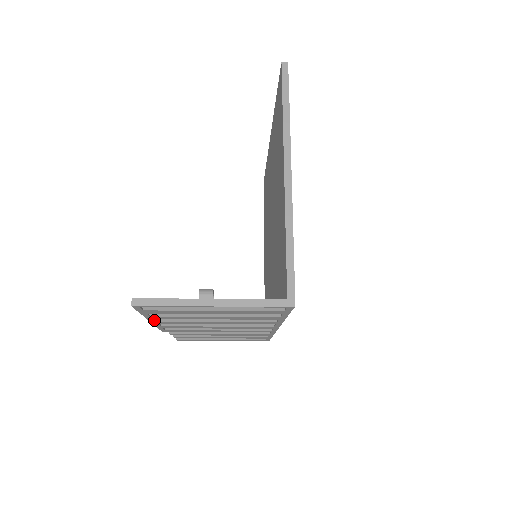
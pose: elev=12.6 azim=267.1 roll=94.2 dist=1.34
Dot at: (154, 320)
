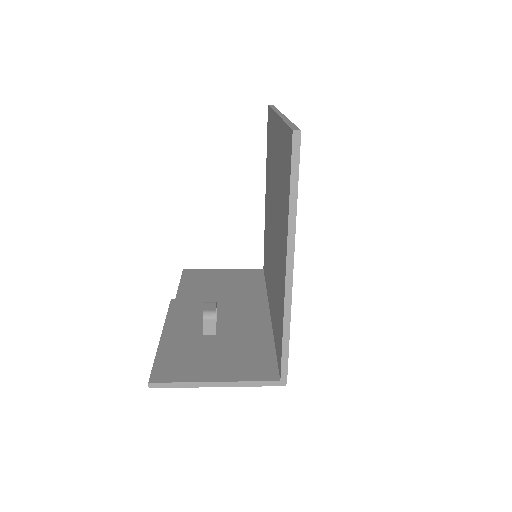
Dot at: occluded
